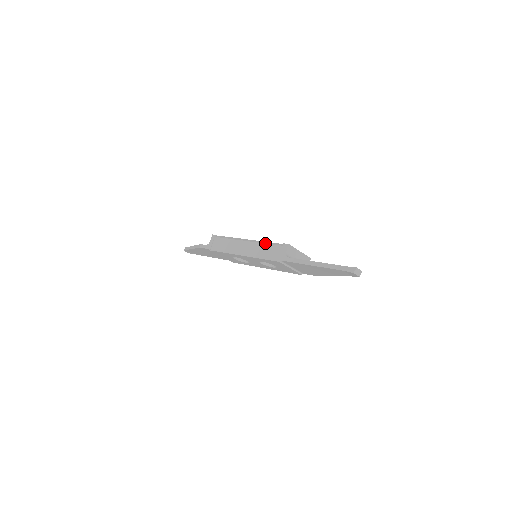
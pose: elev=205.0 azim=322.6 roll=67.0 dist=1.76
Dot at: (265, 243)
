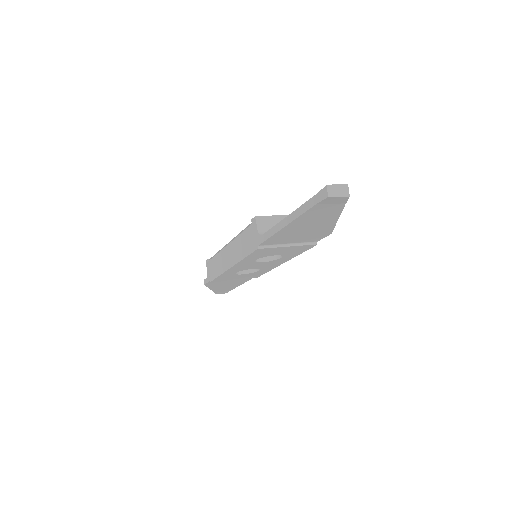
Dot at: (238, 234)
